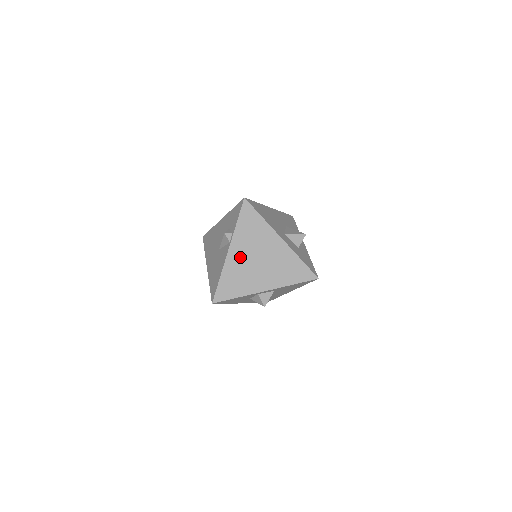
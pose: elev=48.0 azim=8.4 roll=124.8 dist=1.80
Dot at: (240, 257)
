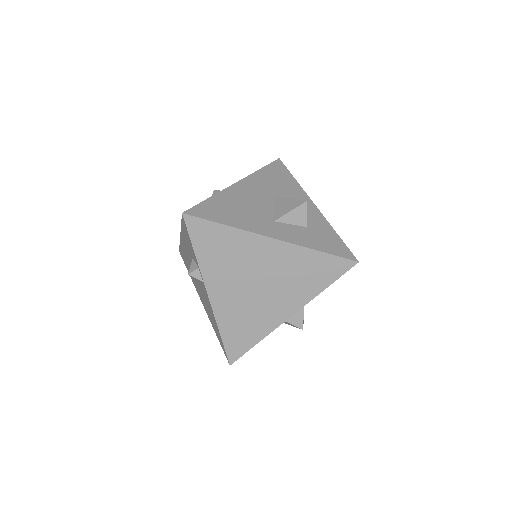
Dot at: (229, 294)
